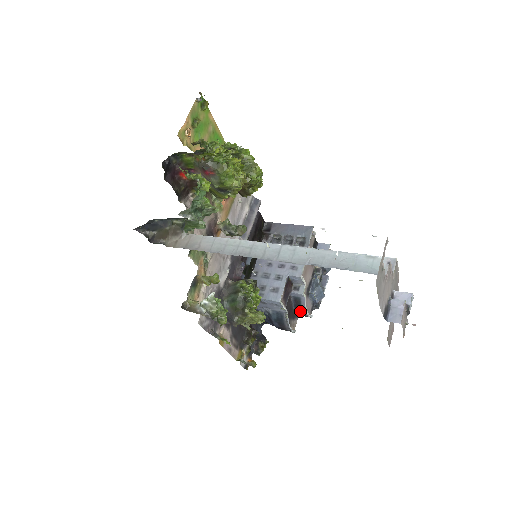
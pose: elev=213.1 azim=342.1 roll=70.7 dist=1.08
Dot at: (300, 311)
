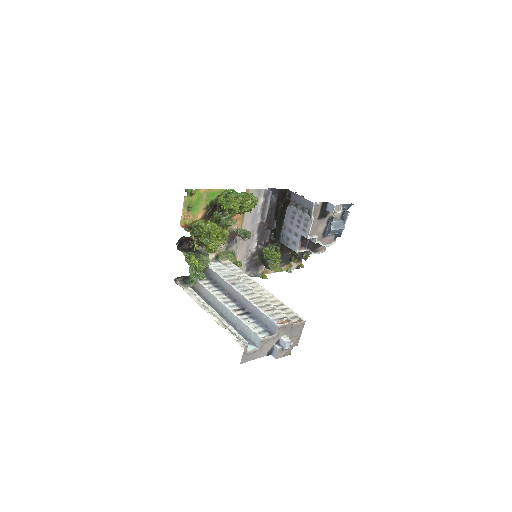
Dot at: occluded
